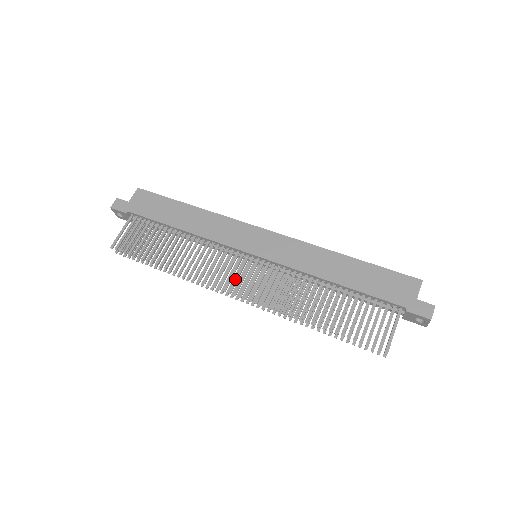
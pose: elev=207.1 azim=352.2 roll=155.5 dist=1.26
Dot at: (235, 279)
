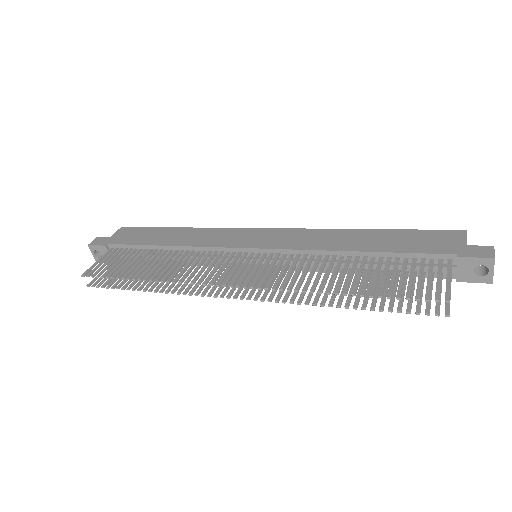
Dot at: (231, 273)
